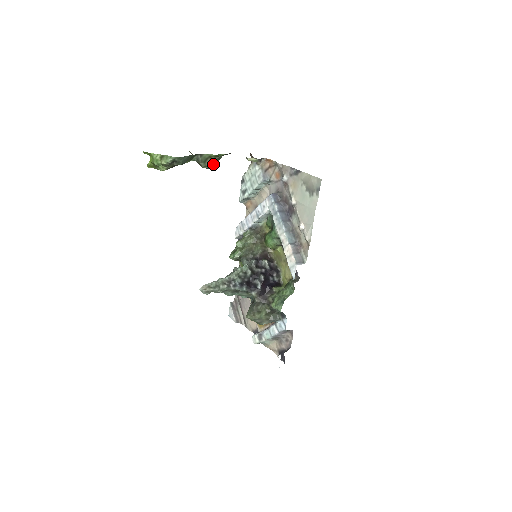
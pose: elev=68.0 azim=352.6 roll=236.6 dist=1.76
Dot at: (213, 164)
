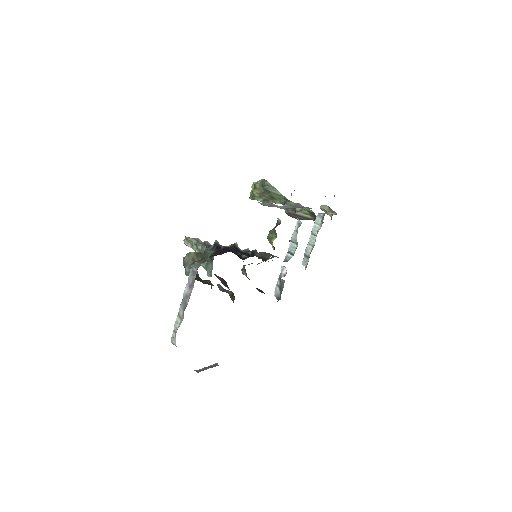
Dot at: (294, 211)
